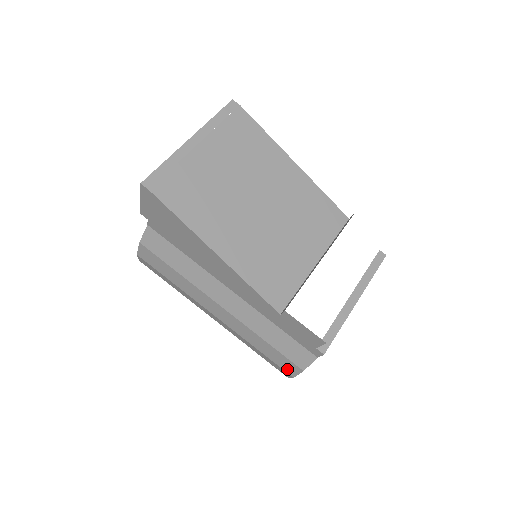
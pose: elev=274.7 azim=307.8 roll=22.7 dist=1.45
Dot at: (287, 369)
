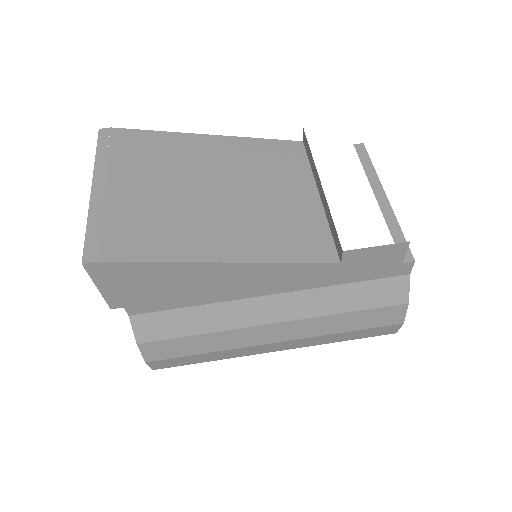
Dot at: (391, 321)
